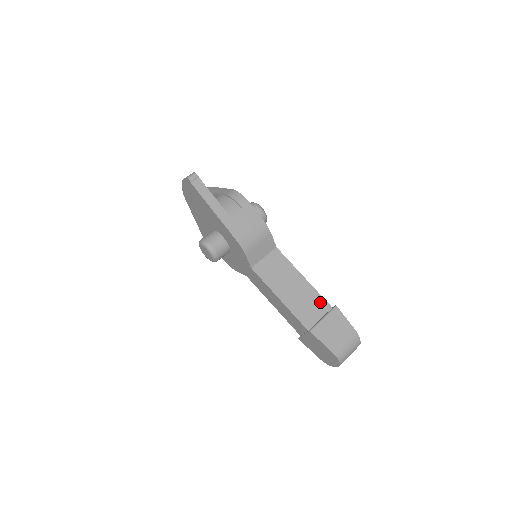
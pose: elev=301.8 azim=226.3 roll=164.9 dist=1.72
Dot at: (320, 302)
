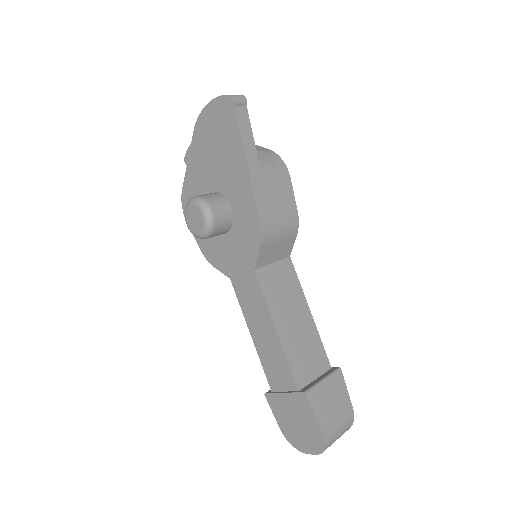
Dot at: (320, 355)
